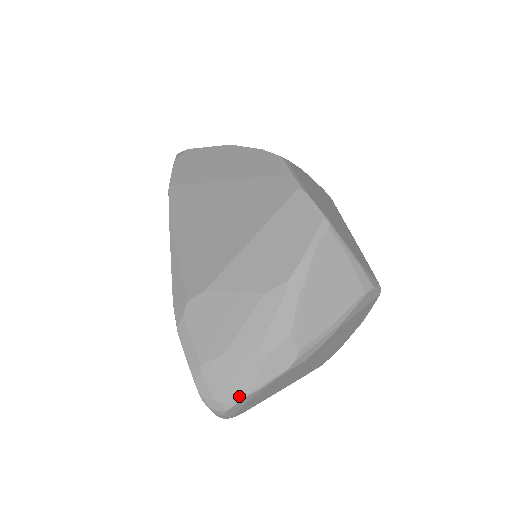
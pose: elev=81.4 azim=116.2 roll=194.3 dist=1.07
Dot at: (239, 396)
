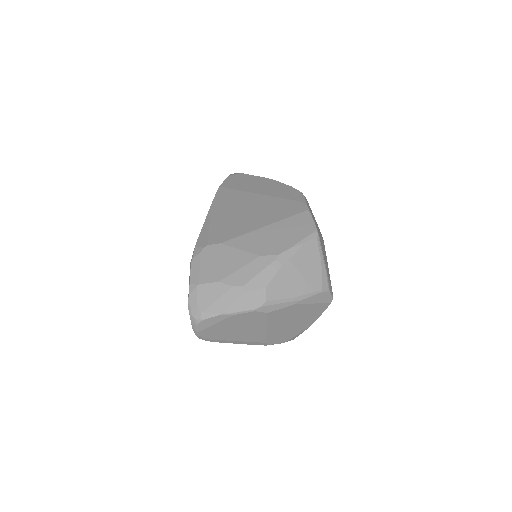
Dot at: (215, 312)
